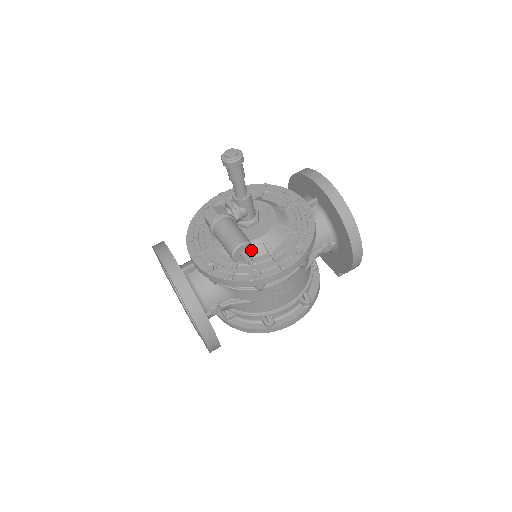
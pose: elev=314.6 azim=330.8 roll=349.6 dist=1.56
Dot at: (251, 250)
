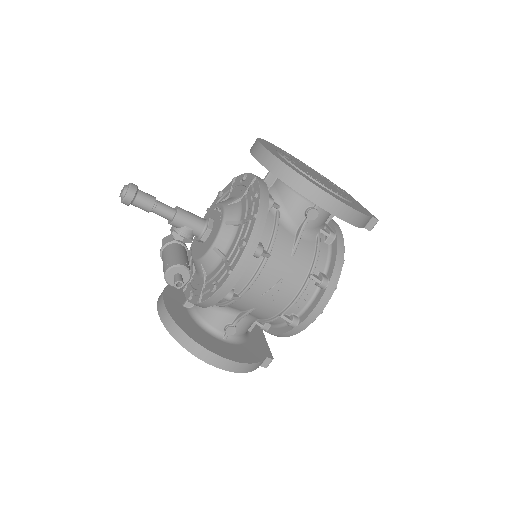
Dot at: (184, 270)
